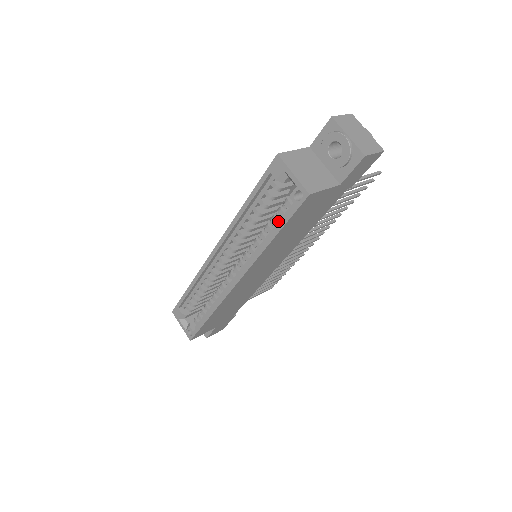
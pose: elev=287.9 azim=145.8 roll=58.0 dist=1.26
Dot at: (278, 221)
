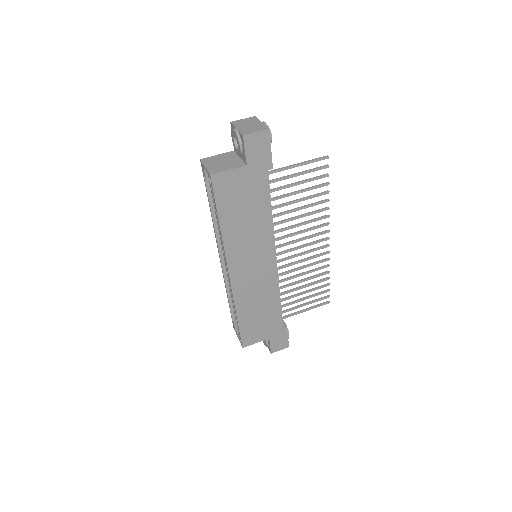
Dot at: occluded
